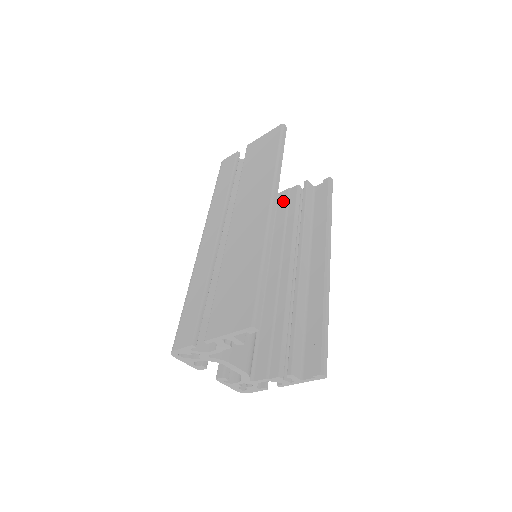
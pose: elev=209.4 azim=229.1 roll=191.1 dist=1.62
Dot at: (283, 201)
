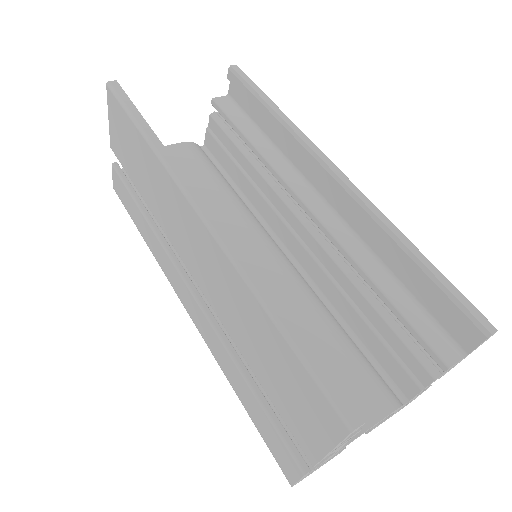
Dot at: (217, 150)
